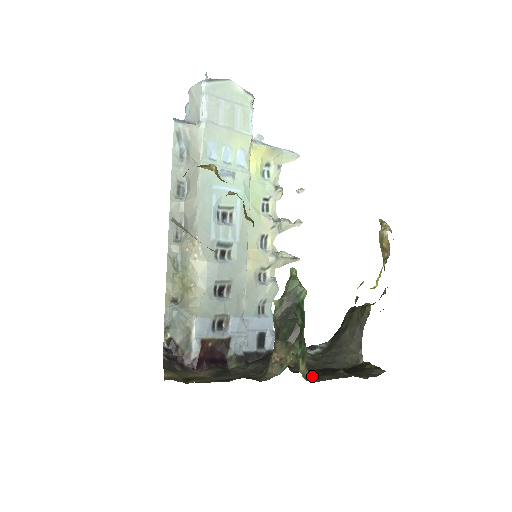
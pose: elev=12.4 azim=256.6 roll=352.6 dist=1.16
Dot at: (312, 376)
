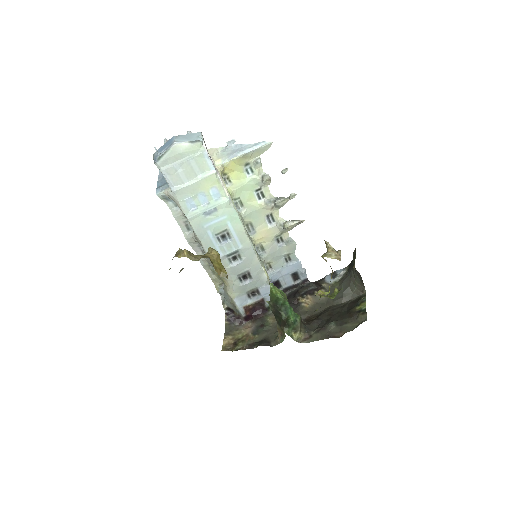
Dot at: (307, 335)
